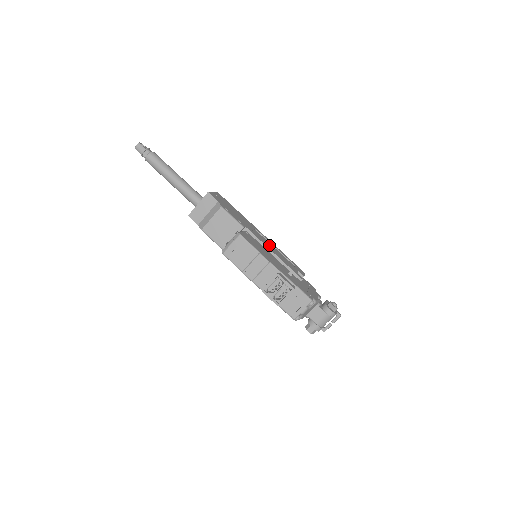
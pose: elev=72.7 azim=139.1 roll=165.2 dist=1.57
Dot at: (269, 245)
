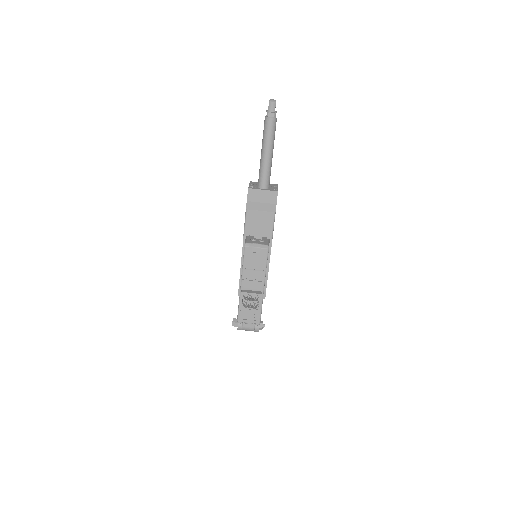
Dot at: occluded
